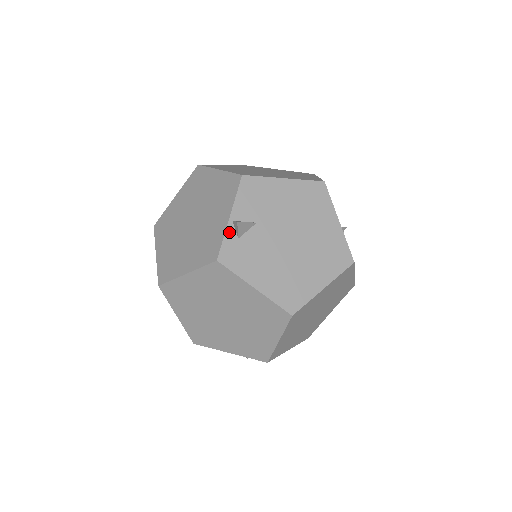
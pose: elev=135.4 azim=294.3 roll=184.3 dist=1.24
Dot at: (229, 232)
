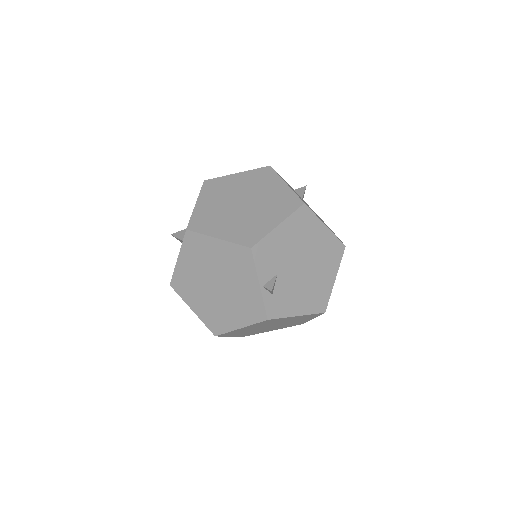
Dot at: (265, 296)
